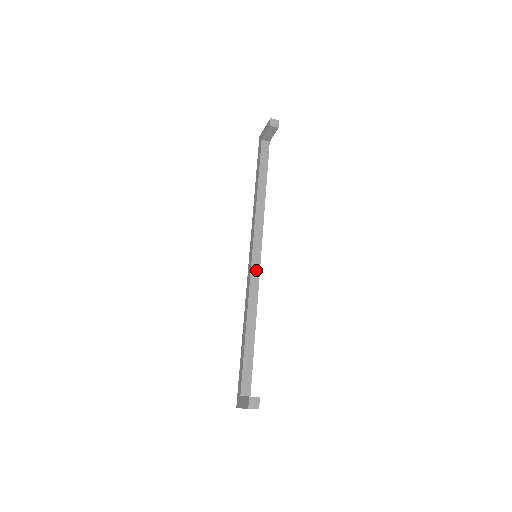
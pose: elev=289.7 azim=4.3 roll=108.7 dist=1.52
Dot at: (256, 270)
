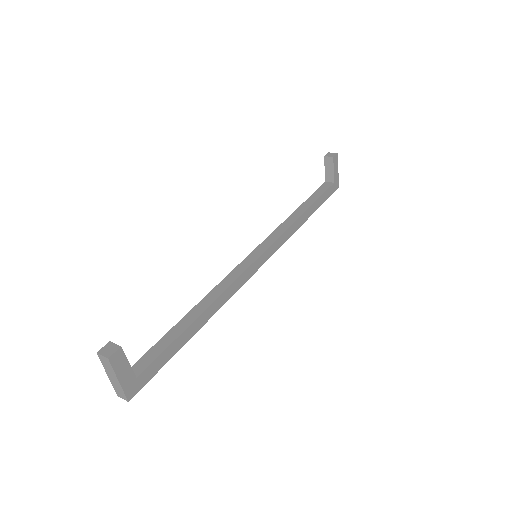
Dot at: (246, 265)
